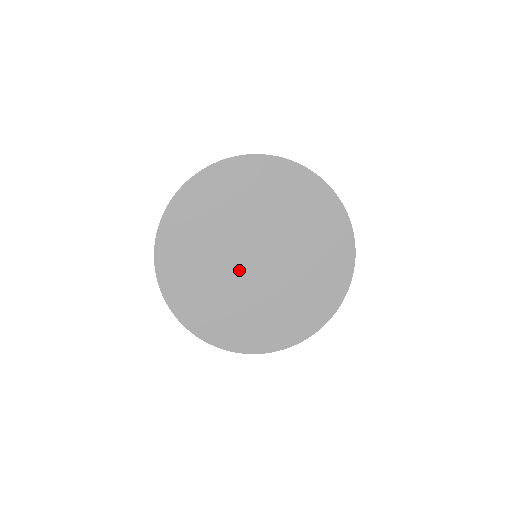
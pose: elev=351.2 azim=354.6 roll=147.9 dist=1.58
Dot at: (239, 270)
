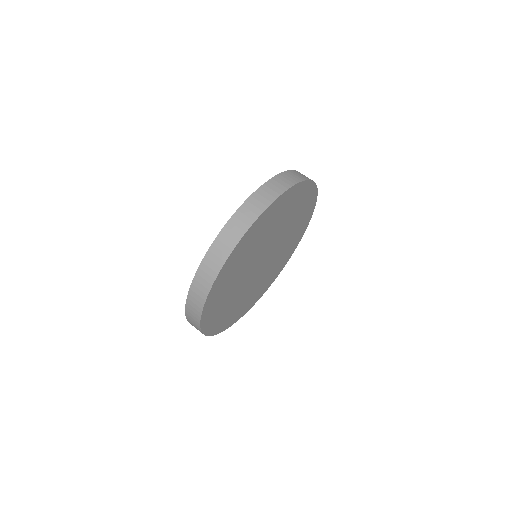
Dot at: (251, 277)
